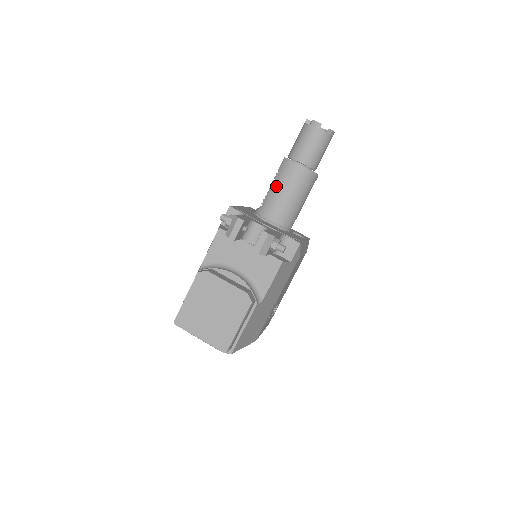
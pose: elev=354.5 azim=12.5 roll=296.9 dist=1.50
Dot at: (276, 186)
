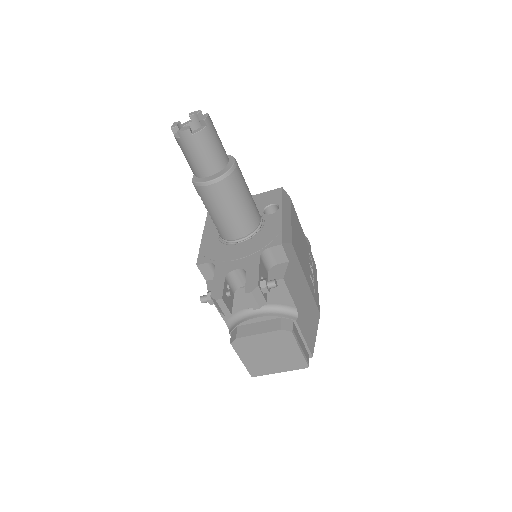
Dot at: (212, 212)
